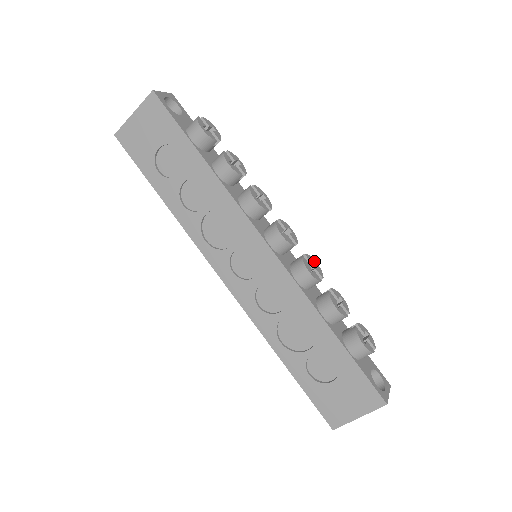
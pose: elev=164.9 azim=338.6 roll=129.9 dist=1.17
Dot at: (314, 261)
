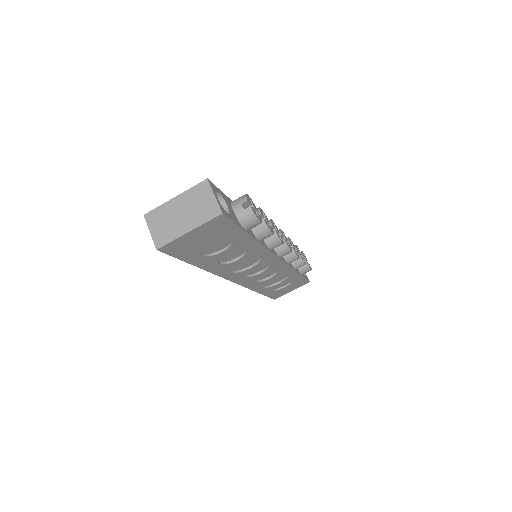
Dot at: (290, 239)
